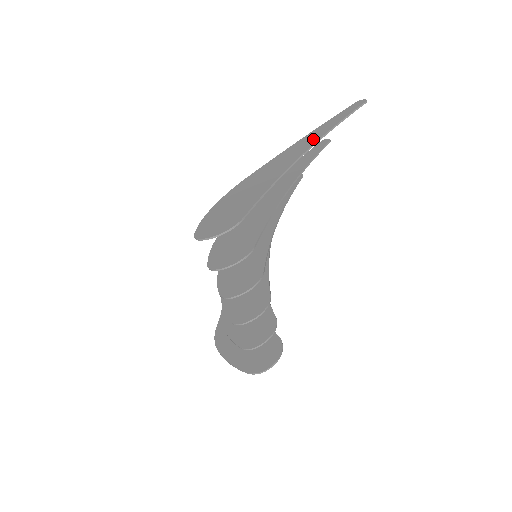
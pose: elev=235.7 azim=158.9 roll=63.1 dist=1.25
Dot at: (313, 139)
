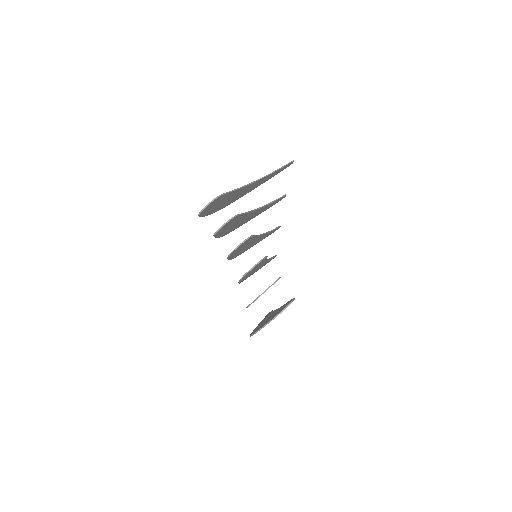
Dot at: (265, 177)
